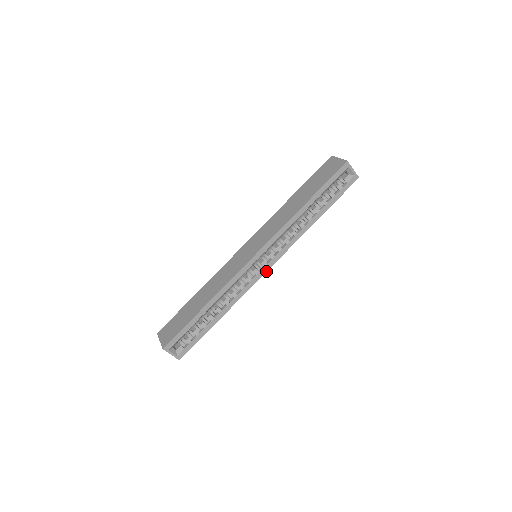
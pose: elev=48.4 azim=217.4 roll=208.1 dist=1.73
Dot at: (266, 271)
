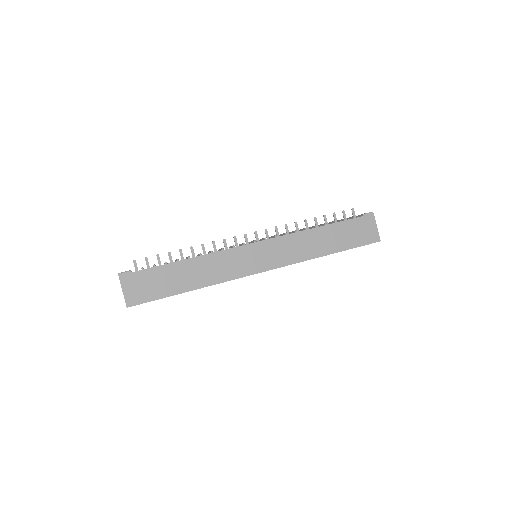
Dot at: occluded
